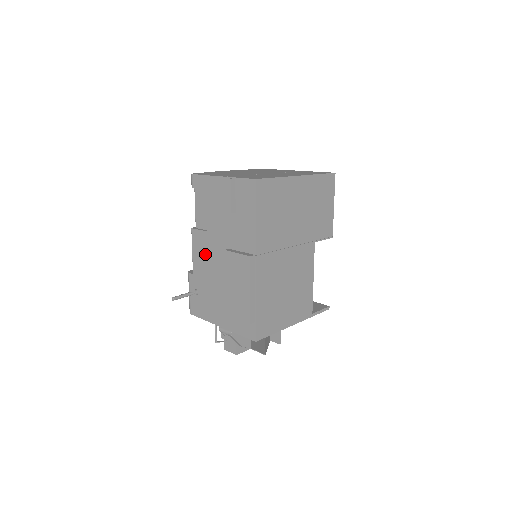
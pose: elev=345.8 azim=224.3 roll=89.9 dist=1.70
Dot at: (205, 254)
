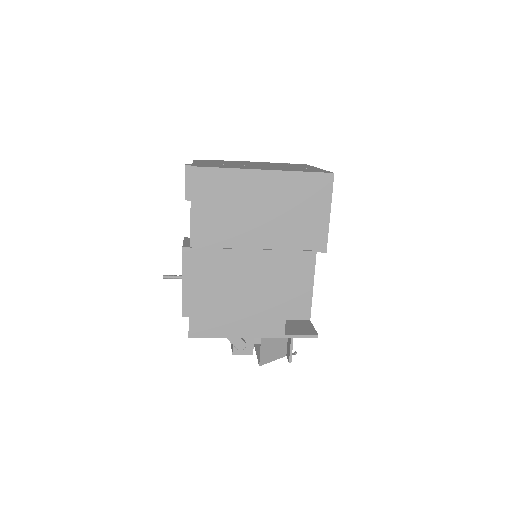
Dot at: occluded
